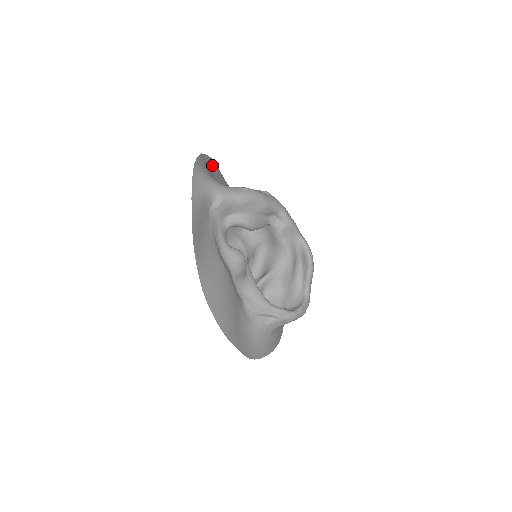
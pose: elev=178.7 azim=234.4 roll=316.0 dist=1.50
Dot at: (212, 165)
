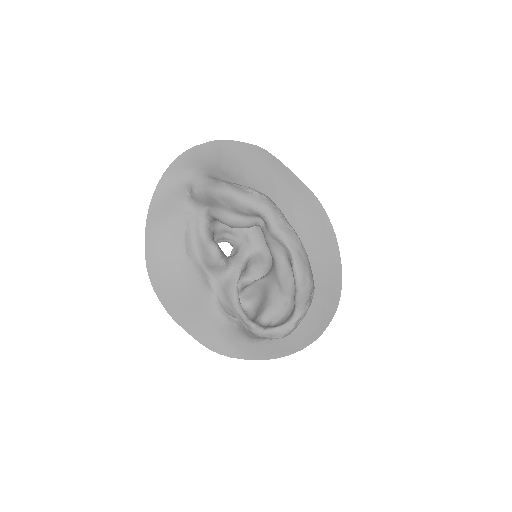
Dot at: (245, 151)
